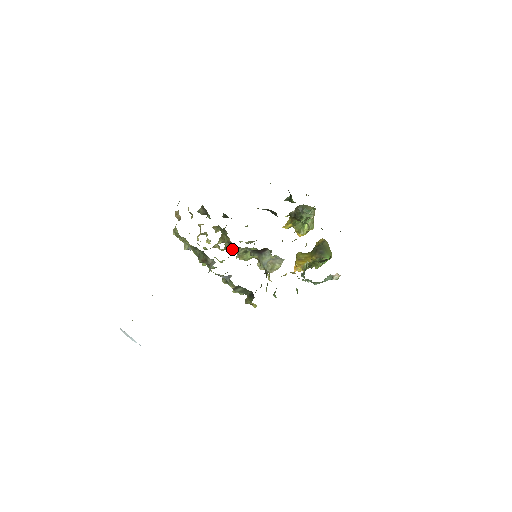
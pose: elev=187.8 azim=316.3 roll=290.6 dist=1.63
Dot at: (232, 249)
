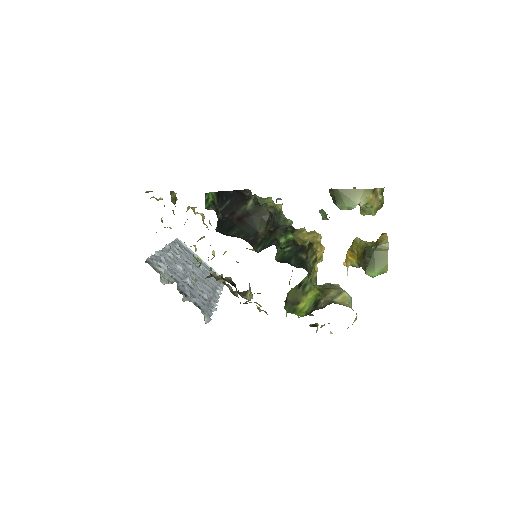
Dot at: occluded
